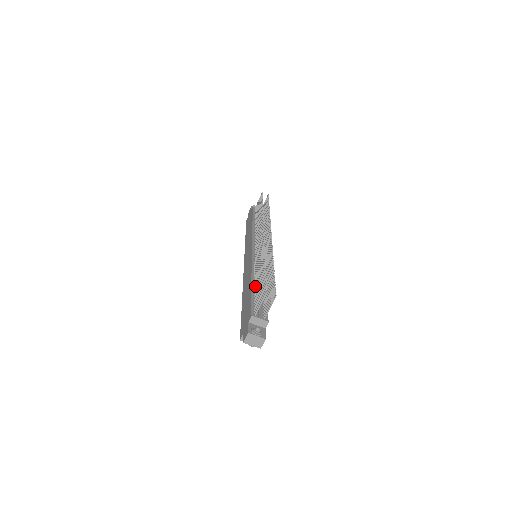
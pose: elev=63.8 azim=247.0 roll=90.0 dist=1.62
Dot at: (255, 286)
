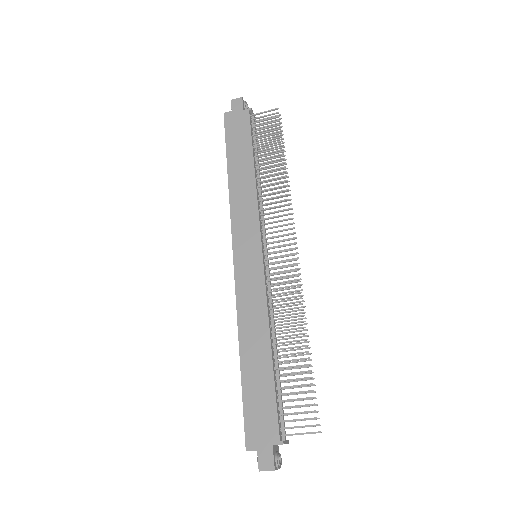
Dot at: (276, 363)
